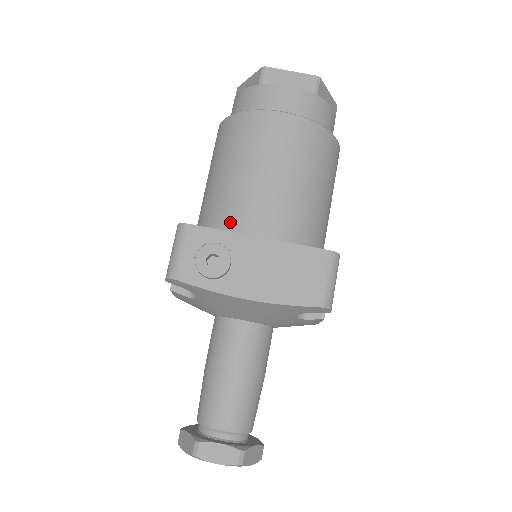
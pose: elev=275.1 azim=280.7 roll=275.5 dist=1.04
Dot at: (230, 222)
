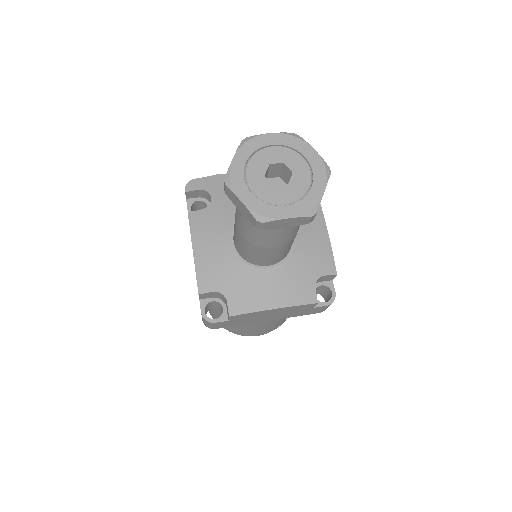
Dot at: occluded
